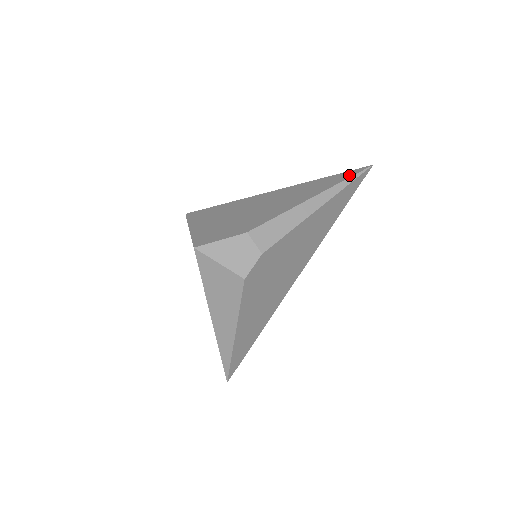
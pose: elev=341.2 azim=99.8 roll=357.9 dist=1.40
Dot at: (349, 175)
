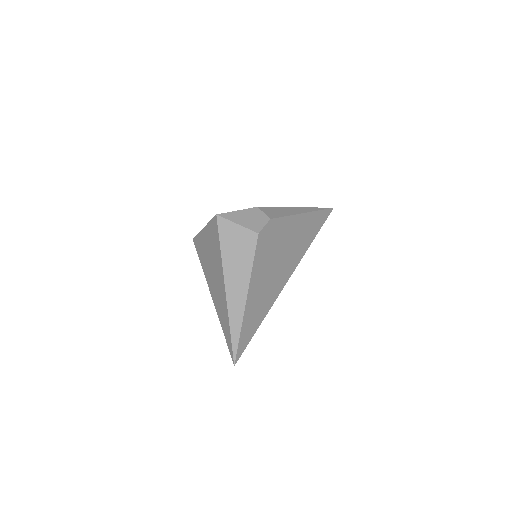
Dot at: occluded
